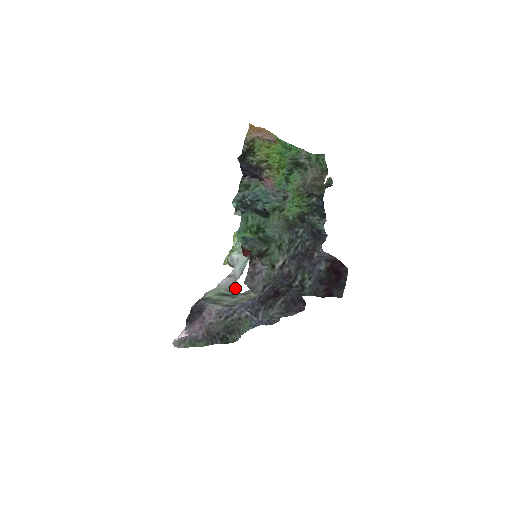
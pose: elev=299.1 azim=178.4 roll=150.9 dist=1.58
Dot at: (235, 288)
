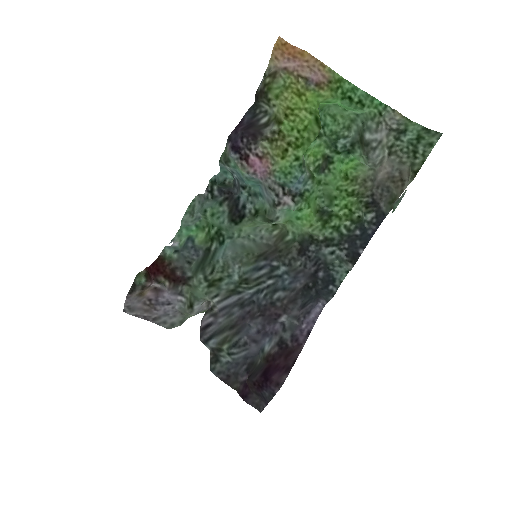
Dot at: occluded
